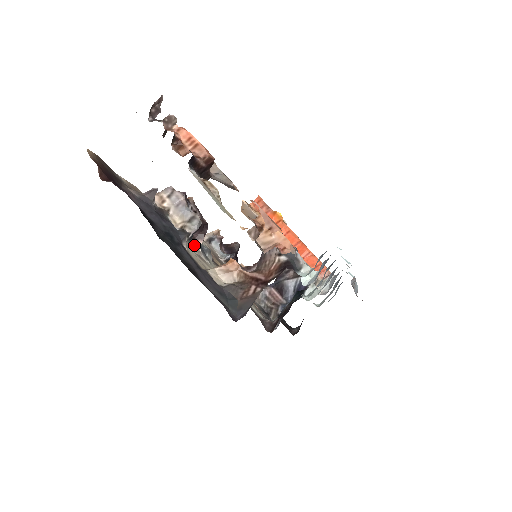
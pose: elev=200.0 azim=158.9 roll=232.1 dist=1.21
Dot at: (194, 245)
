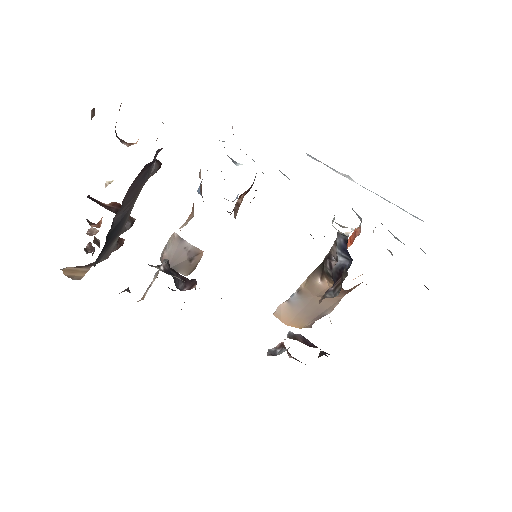
Dot at: occluded
